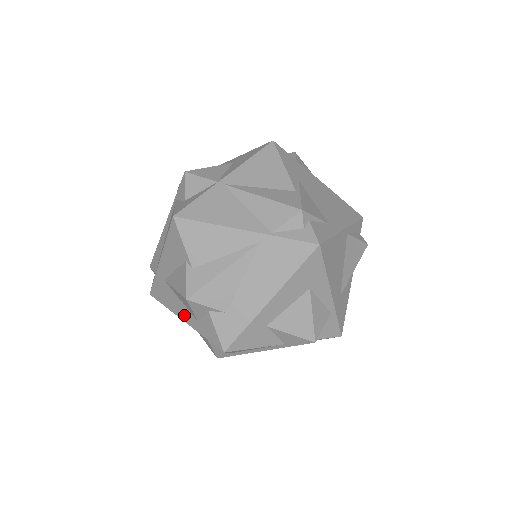
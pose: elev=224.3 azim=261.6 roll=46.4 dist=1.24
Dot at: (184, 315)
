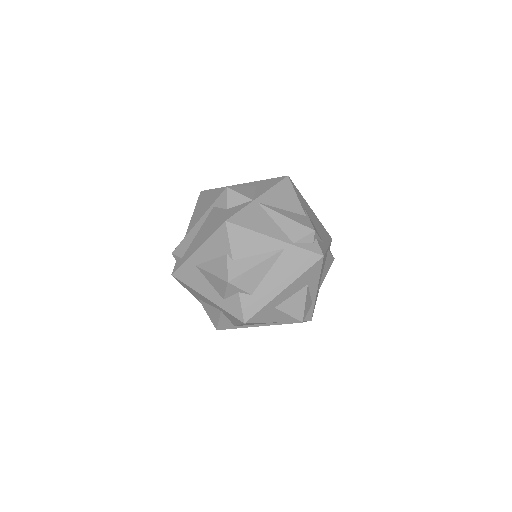
Dot at: (209, 294)
